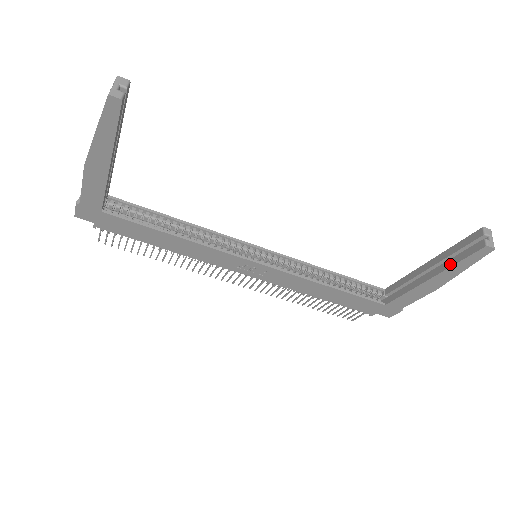
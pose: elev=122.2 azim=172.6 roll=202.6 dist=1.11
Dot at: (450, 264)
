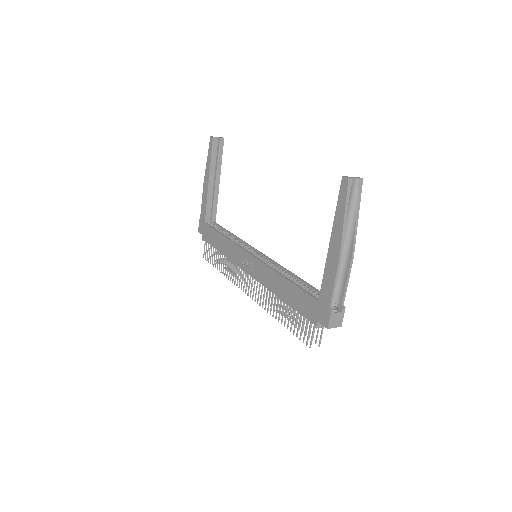
Dot at: (336, 215)
